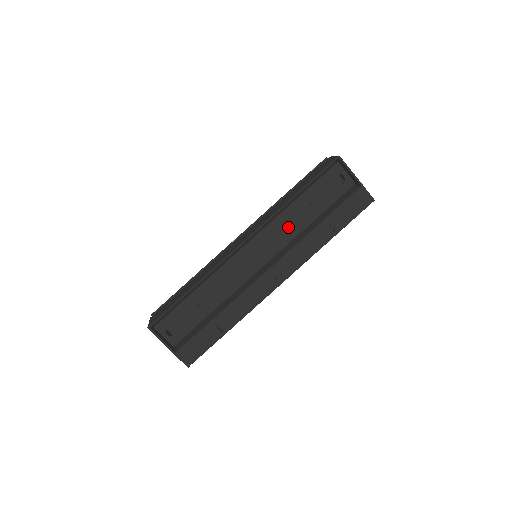
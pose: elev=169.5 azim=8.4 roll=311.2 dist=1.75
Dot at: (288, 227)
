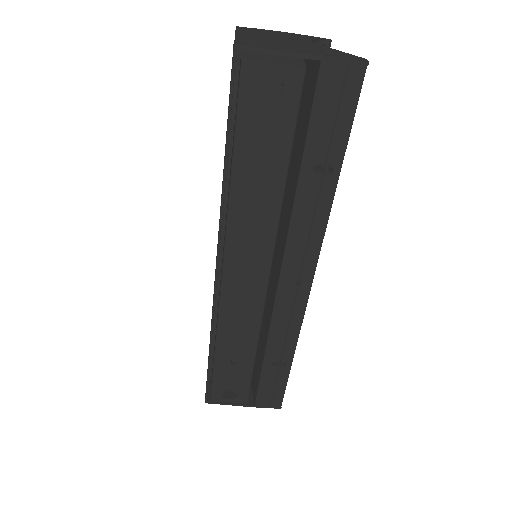
Dot at: (255, 218)
